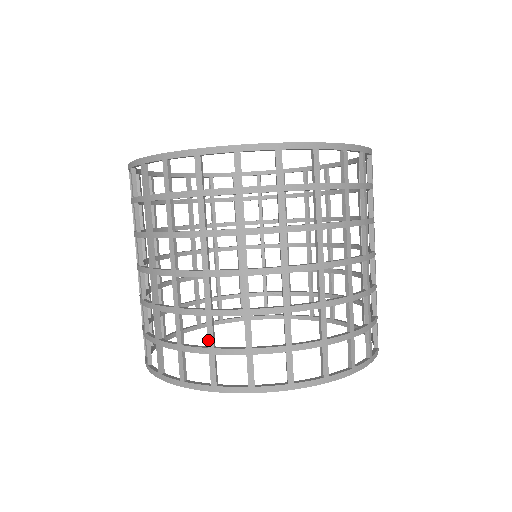
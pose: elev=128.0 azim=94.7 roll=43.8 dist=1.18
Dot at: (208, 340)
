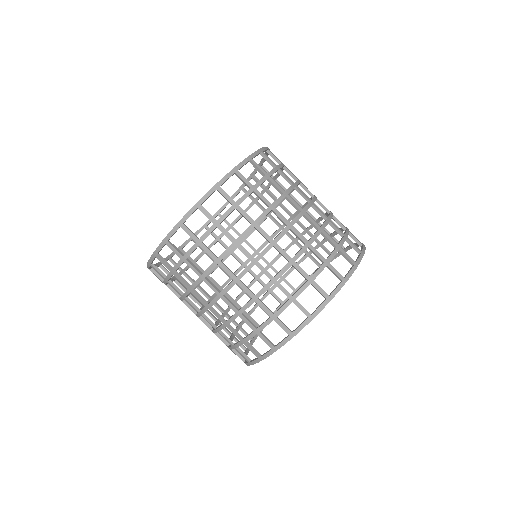
Dot at: (267, 313)
